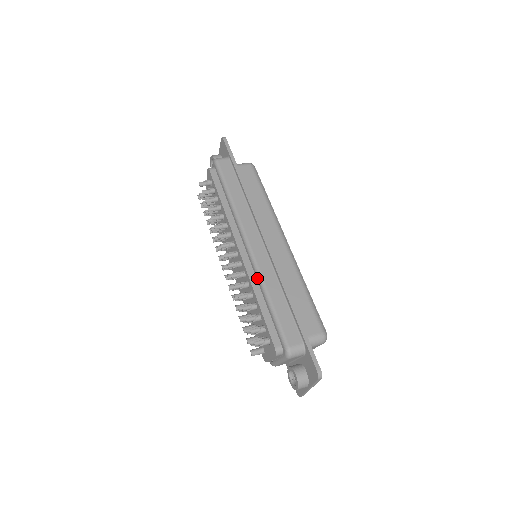
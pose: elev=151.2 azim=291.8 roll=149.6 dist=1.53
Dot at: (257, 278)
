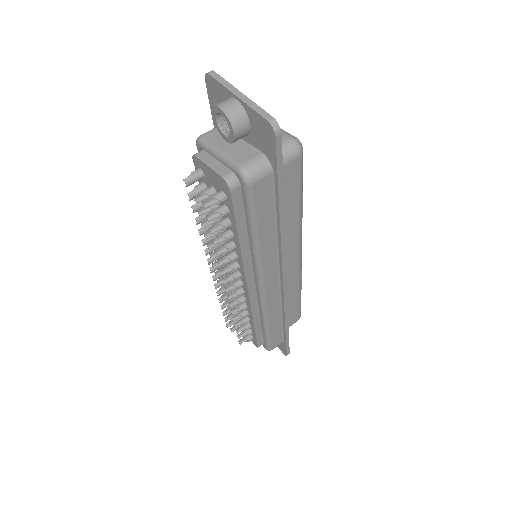
Dot at: (261, 313)
